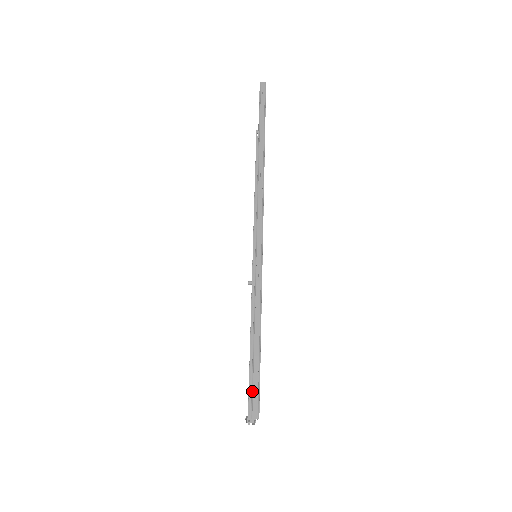
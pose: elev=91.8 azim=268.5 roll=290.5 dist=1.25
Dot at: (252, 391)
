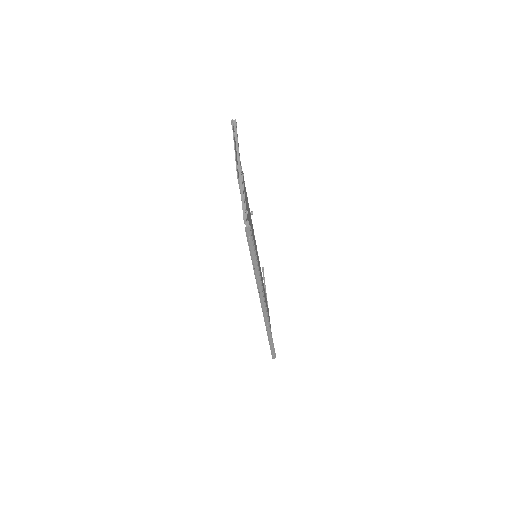
Dot at: (272, 353)
